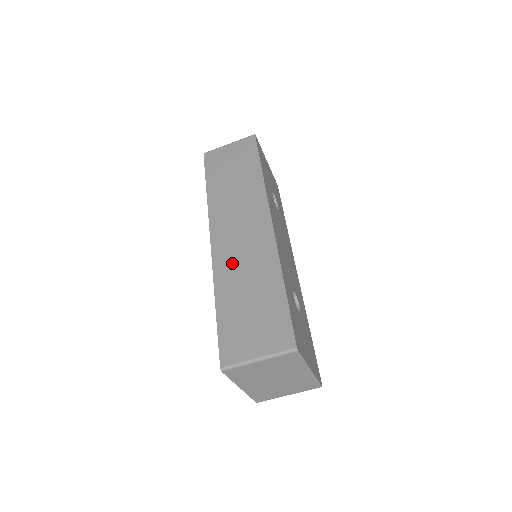
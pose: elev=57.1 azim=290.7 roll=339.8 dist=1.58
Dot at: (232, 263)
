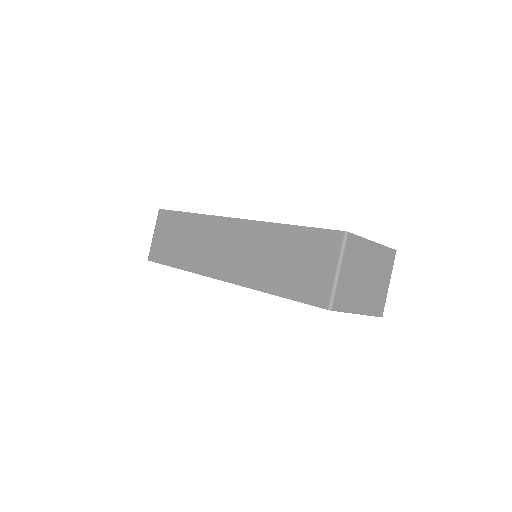
Dot at: (247, 266)
